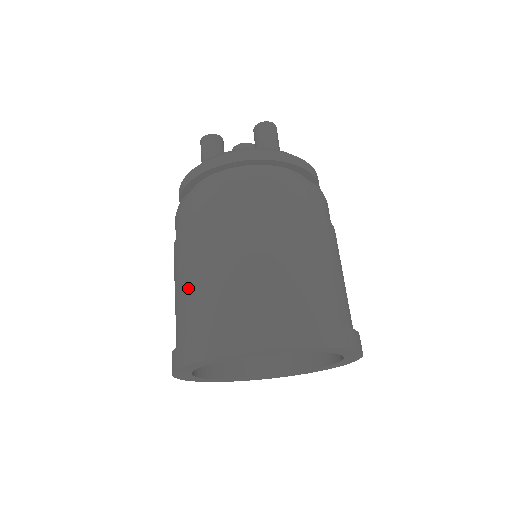
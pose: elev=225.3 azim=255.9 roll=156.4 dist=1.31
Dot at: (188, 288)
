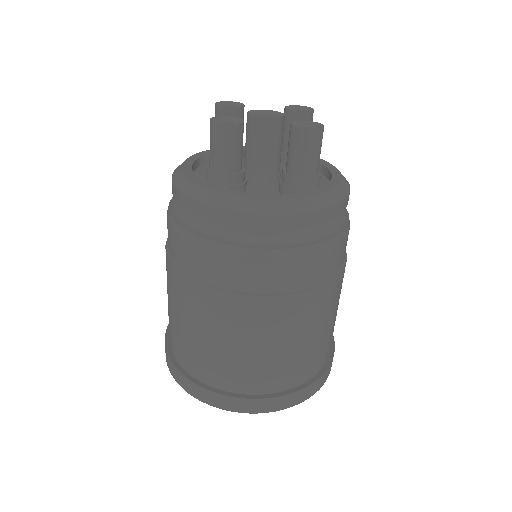
Dot at: (195, 338)
